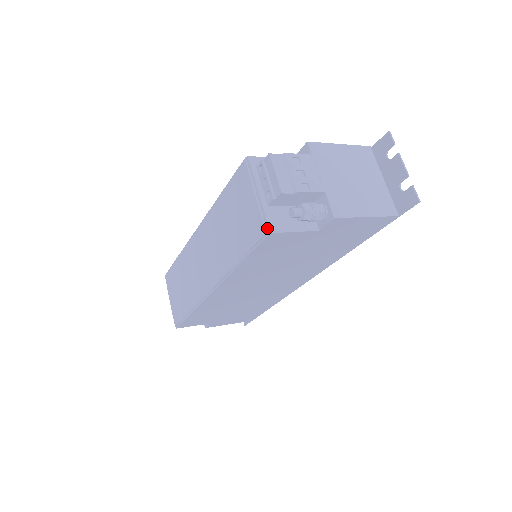
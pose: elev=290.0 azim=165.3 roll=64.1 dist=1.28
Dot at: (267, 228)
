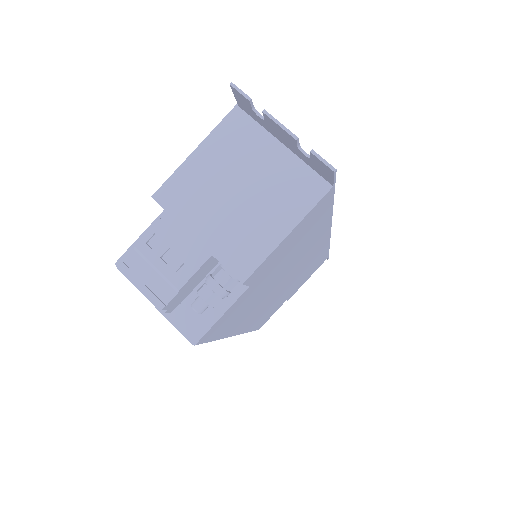
Dot at: (189, 339)
